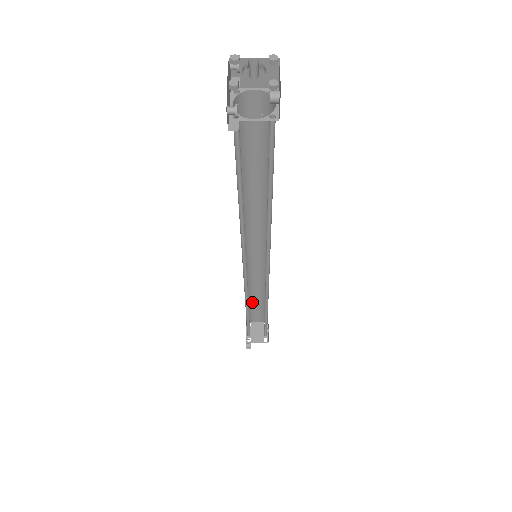
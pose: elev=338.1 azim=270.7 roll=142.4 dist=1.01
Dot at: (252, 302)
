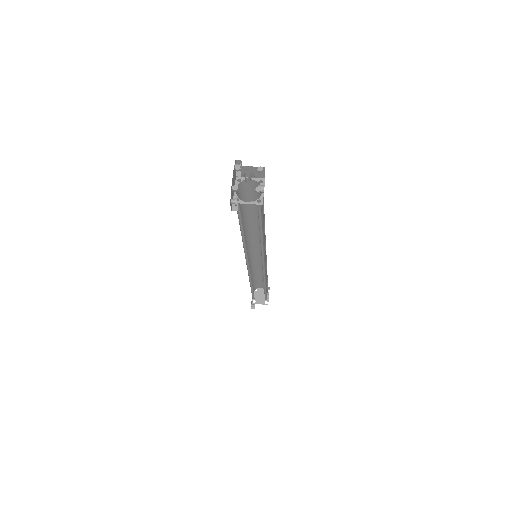
Dot at: (256, 277)
